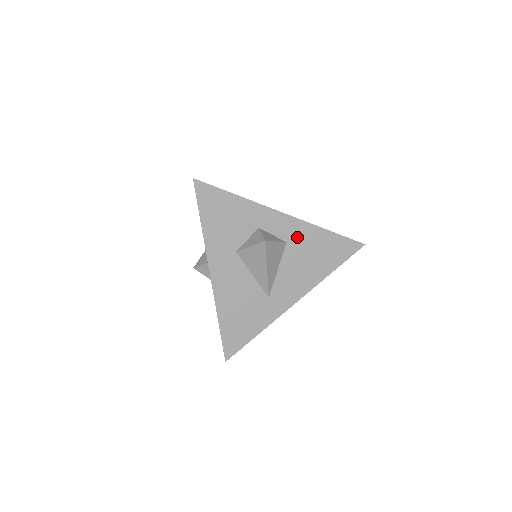
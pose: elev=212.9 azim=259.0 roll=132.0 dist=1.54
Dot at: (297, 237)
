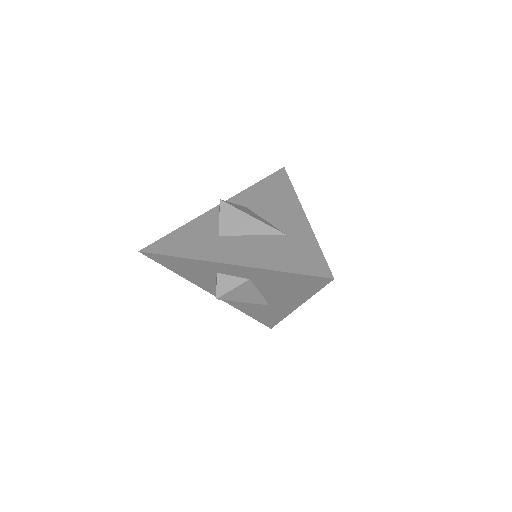
Dot at: (256, 276)
